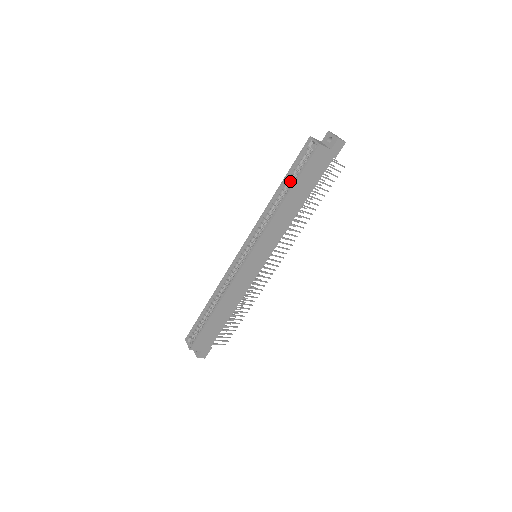
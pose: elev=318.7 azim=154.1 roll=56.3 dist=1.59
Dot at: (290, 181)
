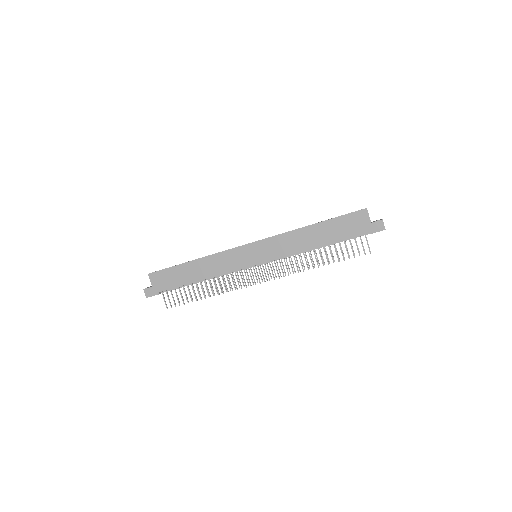
Dot at: occluded
